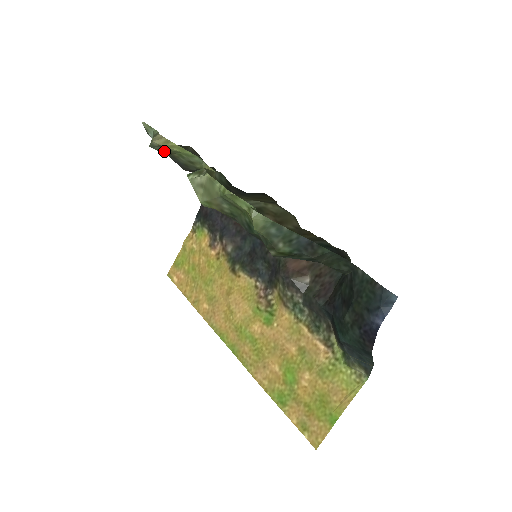
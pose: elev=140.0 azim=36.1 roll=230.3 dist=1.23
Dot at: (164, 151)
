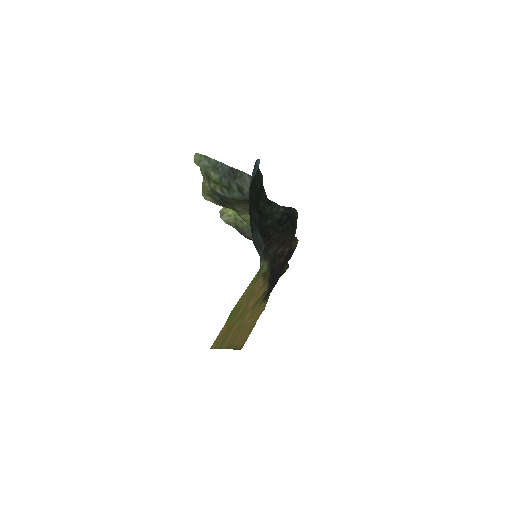
Dot at: (229, 221)
